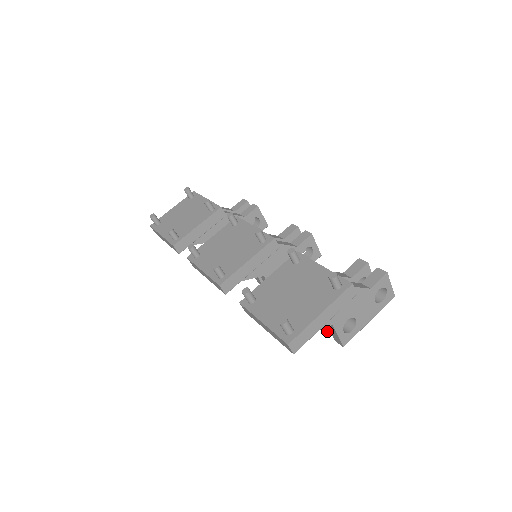
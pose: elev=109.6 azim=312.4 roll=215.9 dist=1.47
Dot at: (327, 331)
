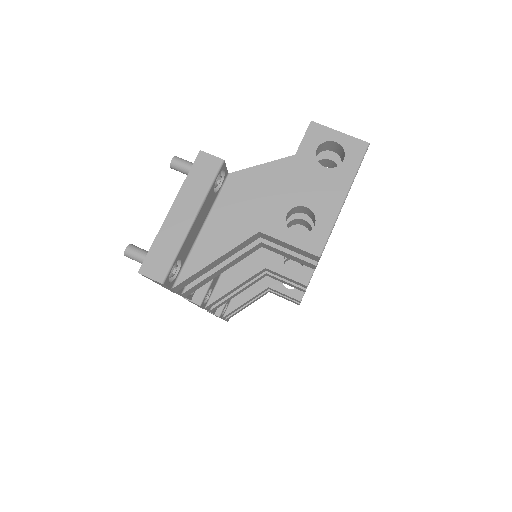
Dot at: (313, 261)
